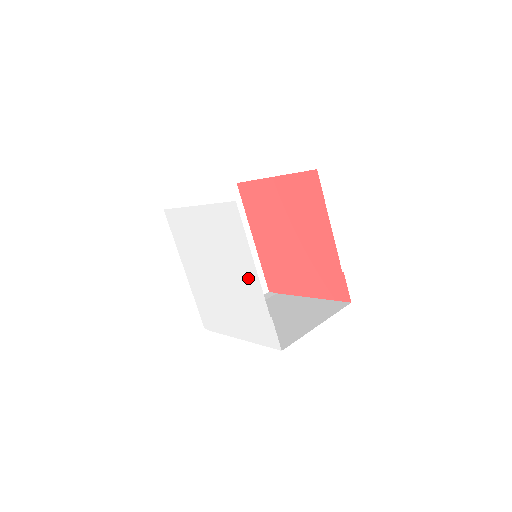
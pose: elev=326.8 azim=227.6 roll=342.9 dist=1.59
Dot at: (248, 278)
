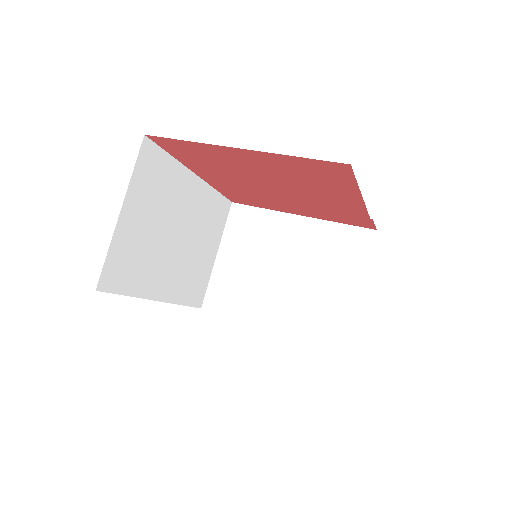
Dot at: occluded
